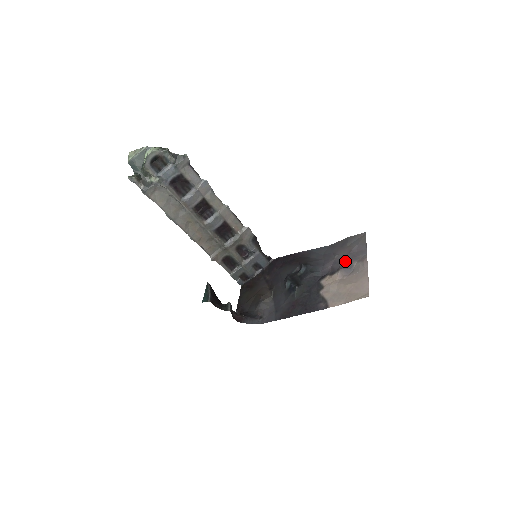
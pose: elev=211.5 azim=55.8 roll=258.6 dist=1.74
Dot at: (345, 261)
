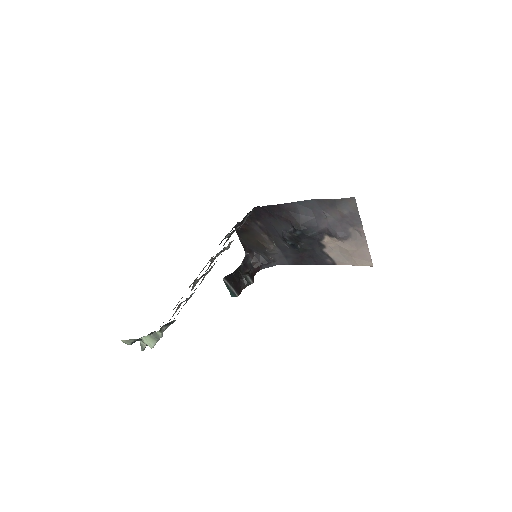
Dot at: (340, 227)
